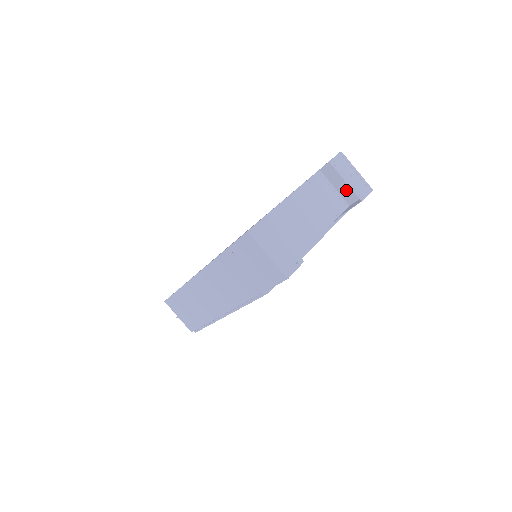
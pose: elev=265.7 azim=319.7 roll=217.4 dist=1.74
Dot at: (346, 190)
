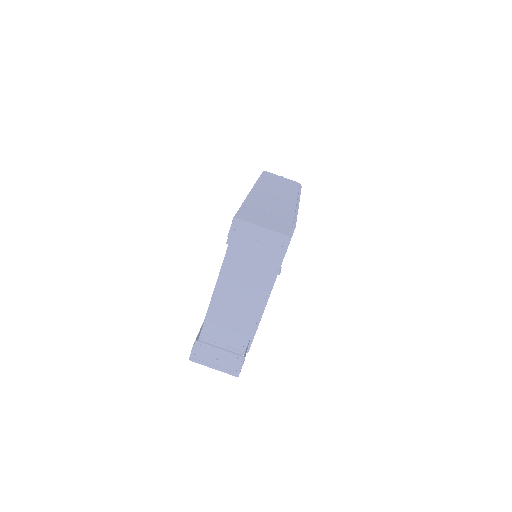
Dot at: (275, 222)
